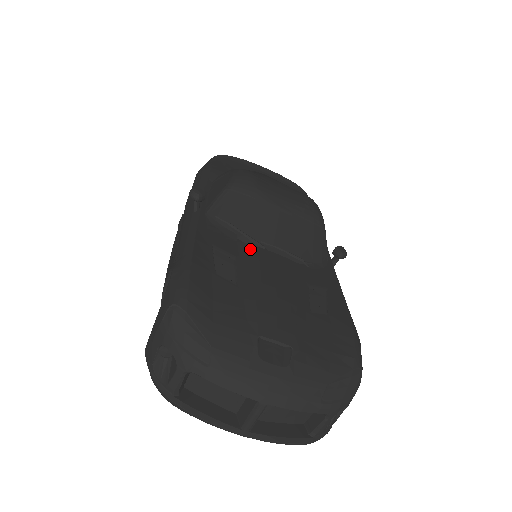
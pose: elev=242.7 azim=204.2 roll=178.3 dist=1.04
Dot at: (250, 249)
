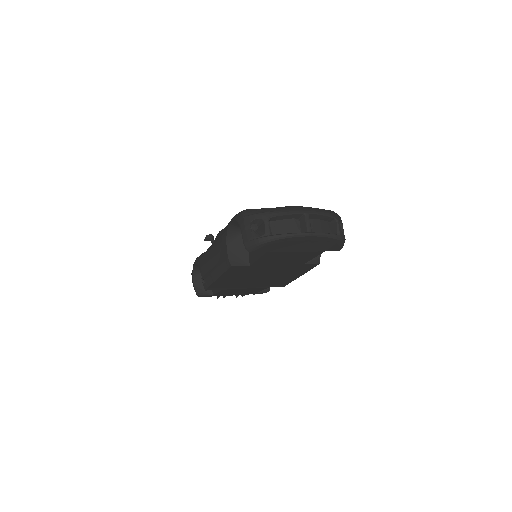
Dot at: occluded
